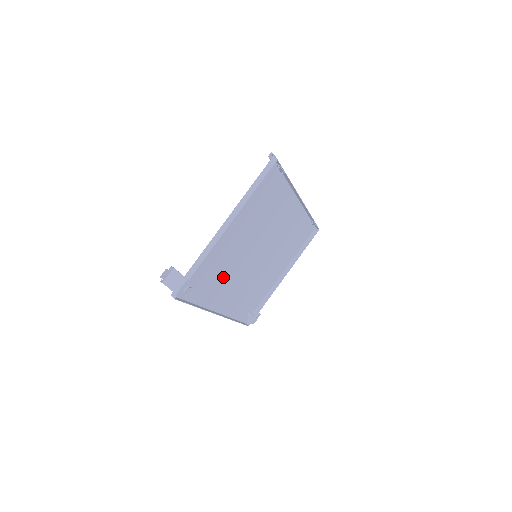
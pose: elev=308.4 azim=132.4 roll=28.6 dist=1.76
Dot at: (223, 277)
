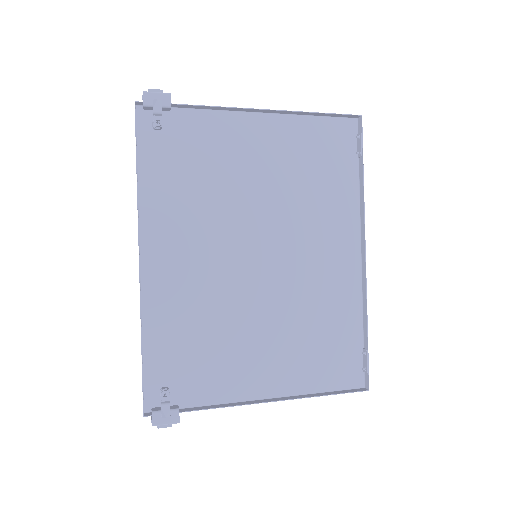
Dot at: (198, 206)
